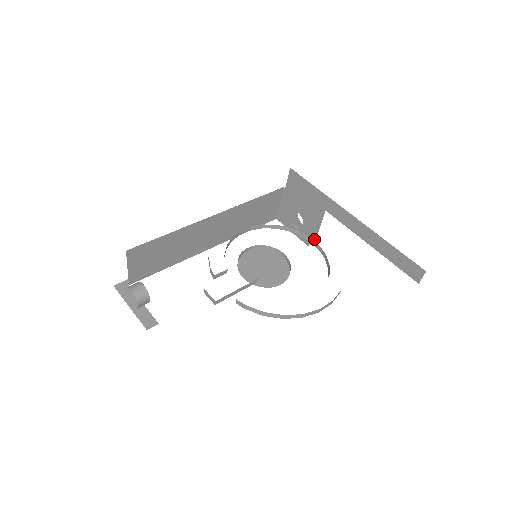
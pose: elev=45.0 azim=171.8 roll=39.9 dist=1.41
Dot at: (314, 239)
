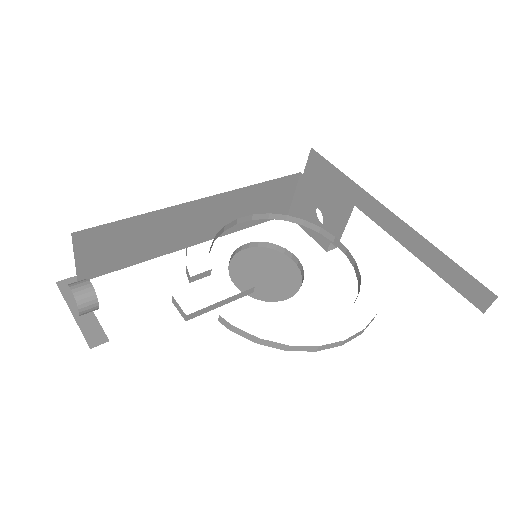
Dot at: occluded
